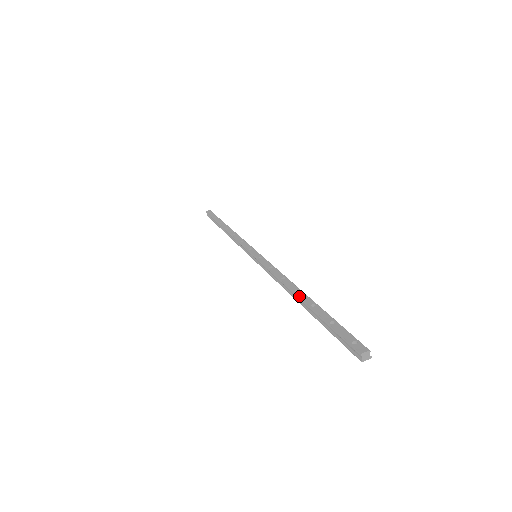
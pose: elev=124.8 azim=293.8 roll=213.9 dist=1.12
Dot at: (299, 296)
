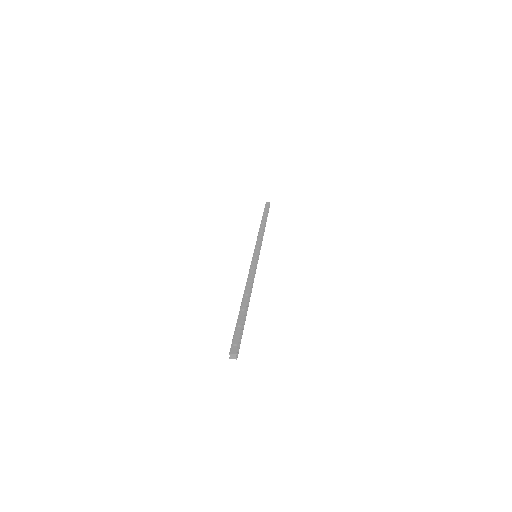
Dot at: (243, 299)
